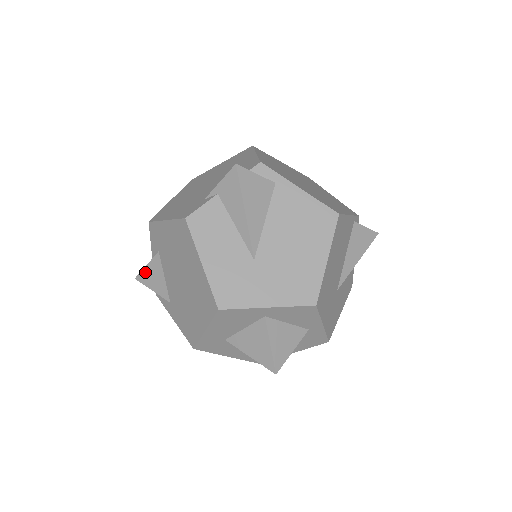
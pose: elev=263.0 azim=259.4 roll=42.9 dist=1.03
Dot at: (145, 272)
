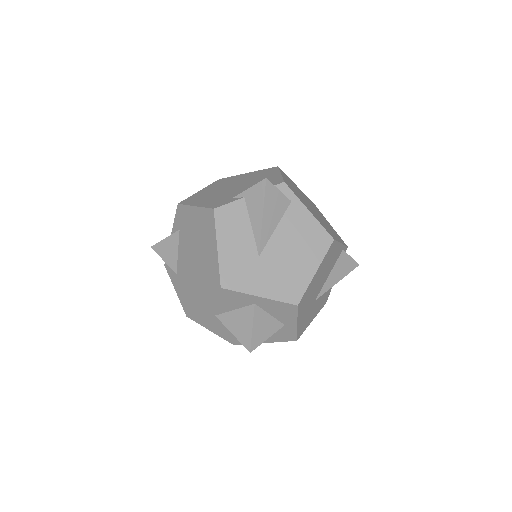
Dot at: (162, 244)
